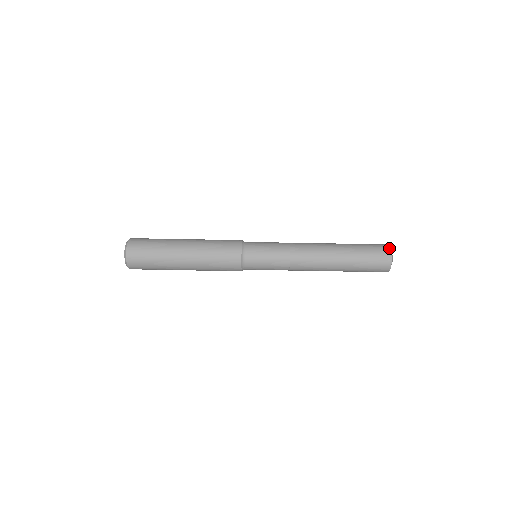
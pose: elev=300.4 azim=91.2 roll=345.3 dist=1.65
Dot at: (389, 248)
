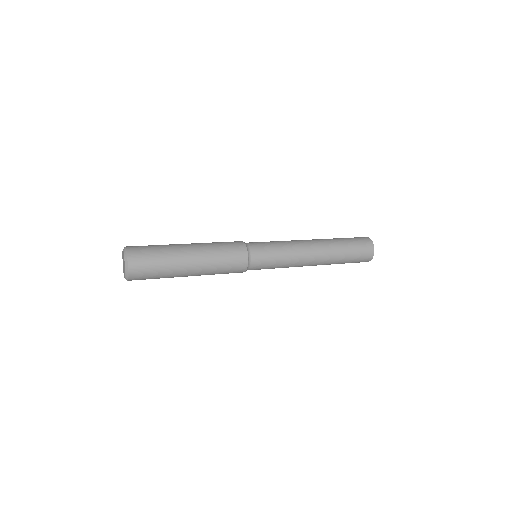
Dot at: (369, 238)
